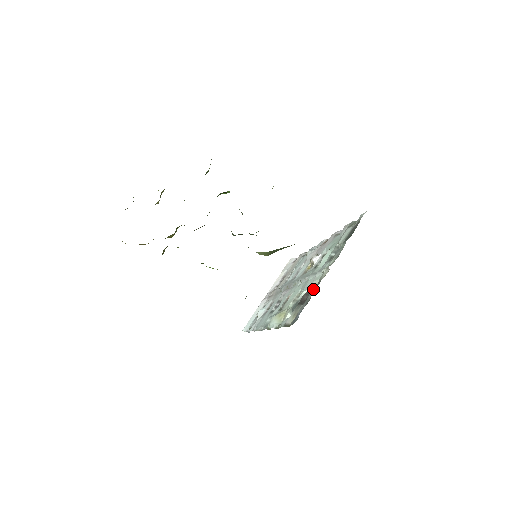
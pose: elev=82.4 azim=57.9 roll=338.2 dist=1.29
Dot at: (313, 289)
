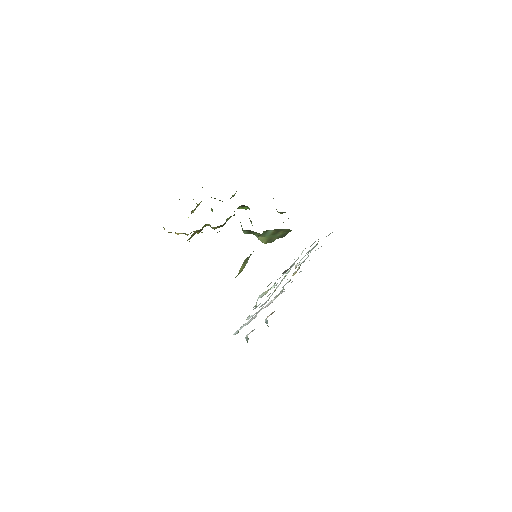
Dot at: occluded
